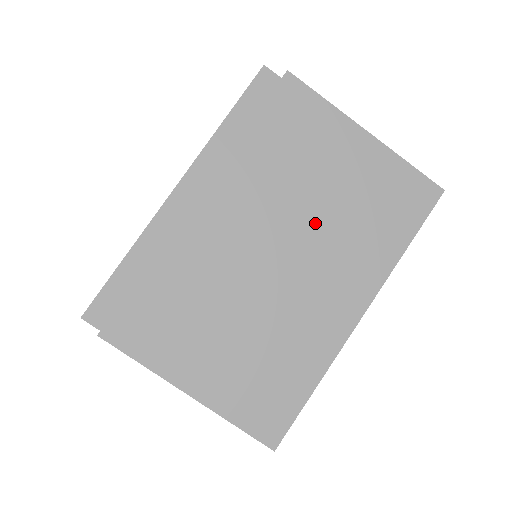
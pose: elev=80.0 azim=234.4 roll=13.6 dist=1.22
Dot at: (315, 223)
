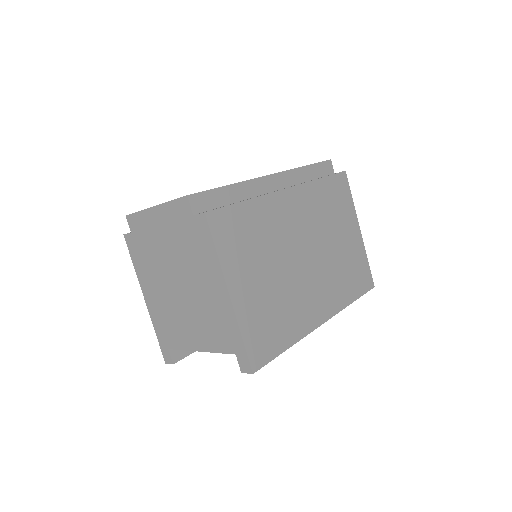
Dot at: (326, 252)
